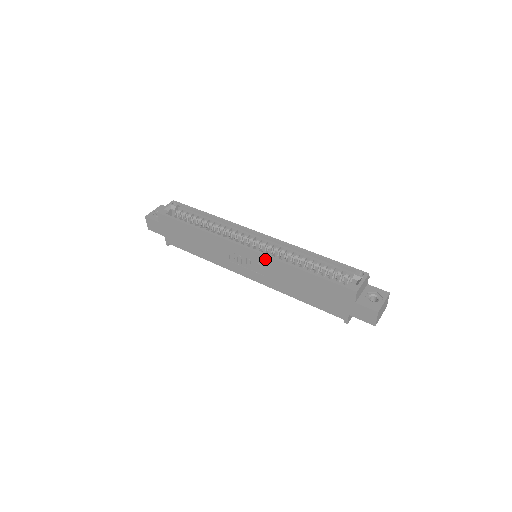
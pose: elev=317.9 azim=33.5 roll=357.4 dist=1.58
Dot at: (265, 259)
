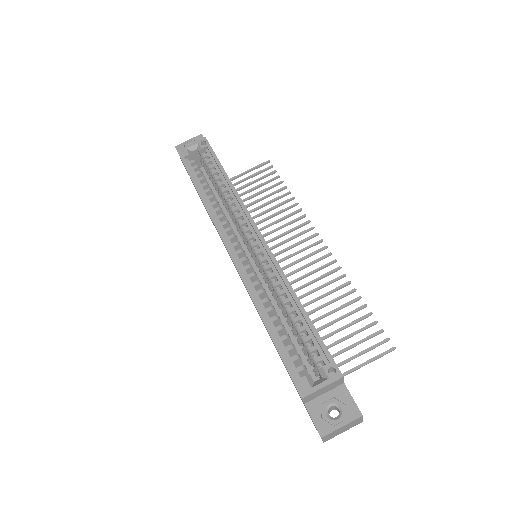
Dot at: (241, 278)
